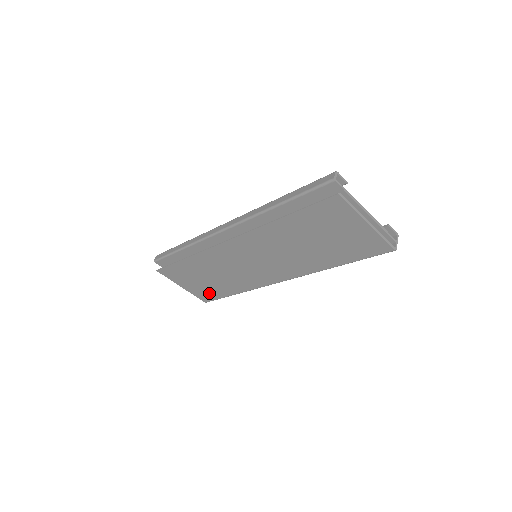
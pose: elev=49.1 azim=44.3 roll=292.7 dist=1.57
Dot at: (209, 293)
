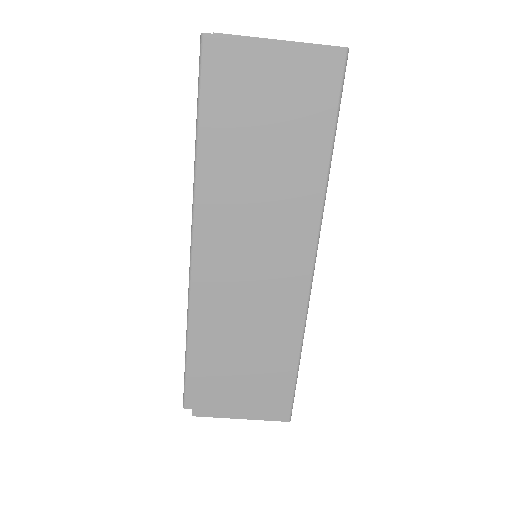
Dot at: (274, 393)
